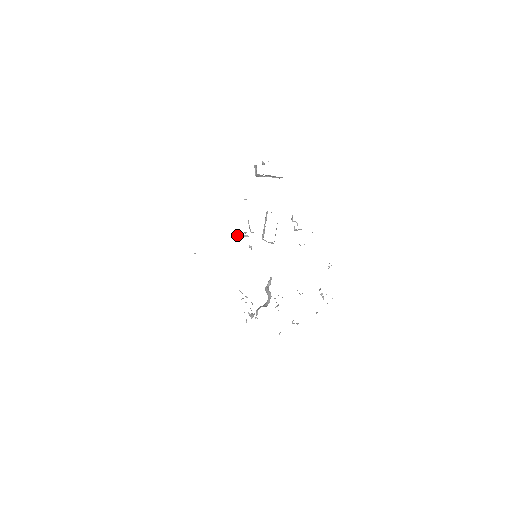
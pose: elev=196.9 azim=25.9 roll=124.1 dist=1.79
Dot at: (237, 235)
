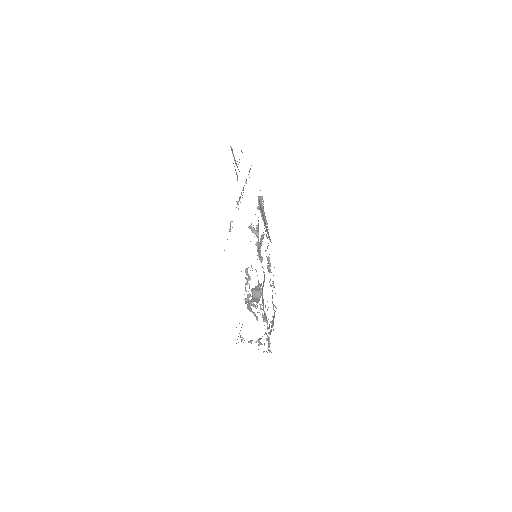
Dot at: (250, 226)
